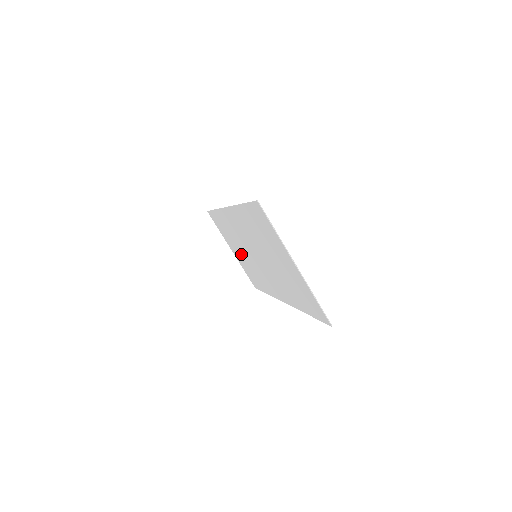
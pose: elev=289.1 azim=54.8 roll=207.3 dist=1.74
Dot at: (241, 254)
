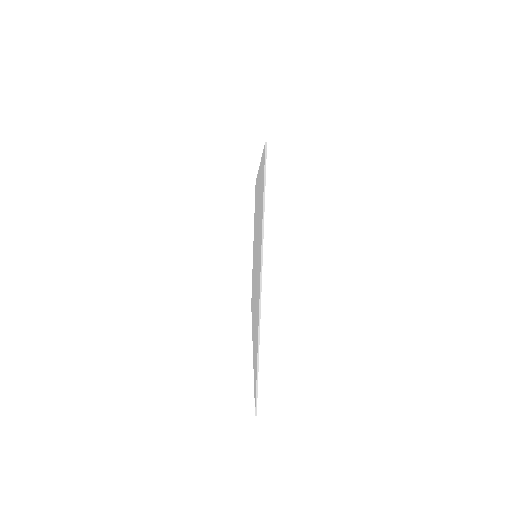
Dot at: occluded
